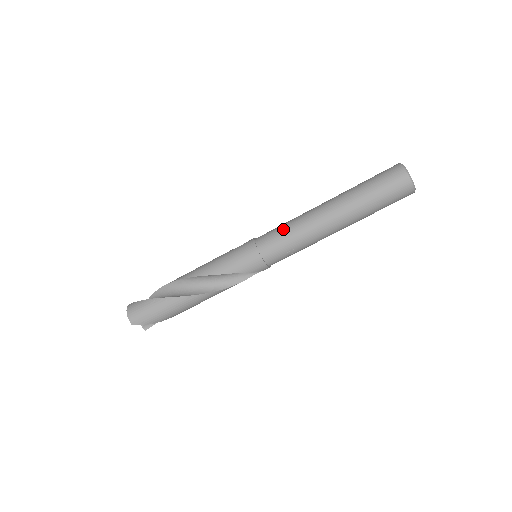
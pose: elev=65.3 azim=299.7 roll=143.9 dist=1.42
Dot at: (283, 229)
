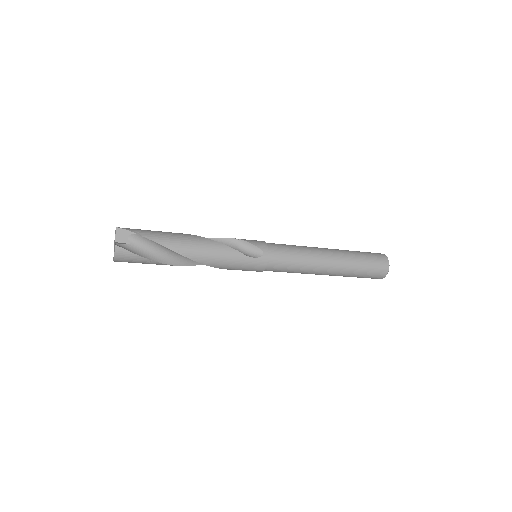
Dot at: (292, 268)
